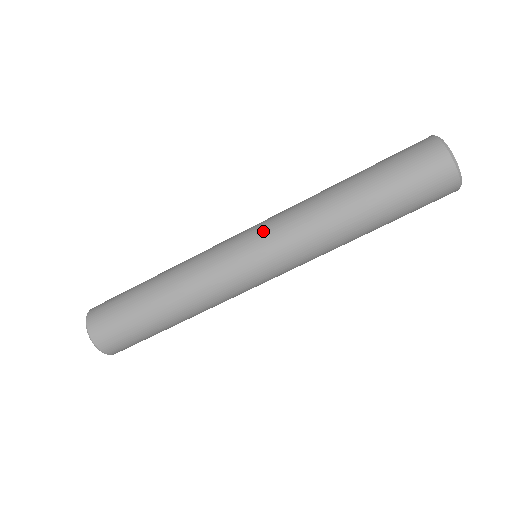
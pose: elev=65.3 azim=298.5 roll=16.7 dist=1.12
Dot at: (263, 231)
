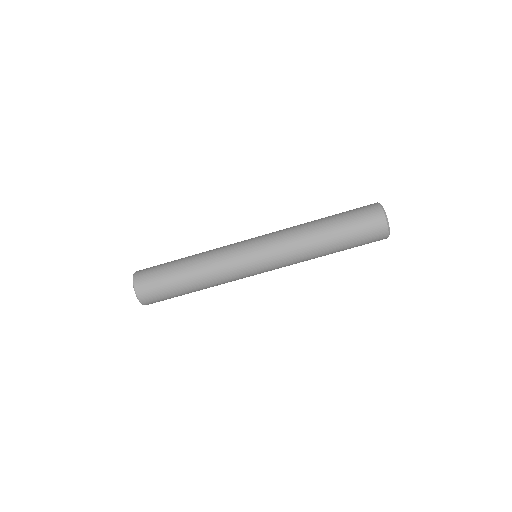
Dot at: occluded
